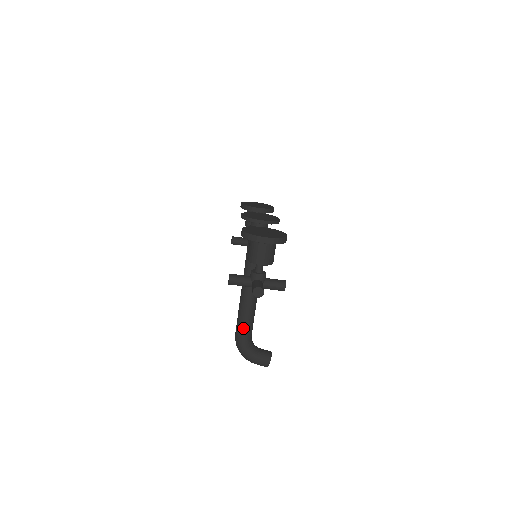
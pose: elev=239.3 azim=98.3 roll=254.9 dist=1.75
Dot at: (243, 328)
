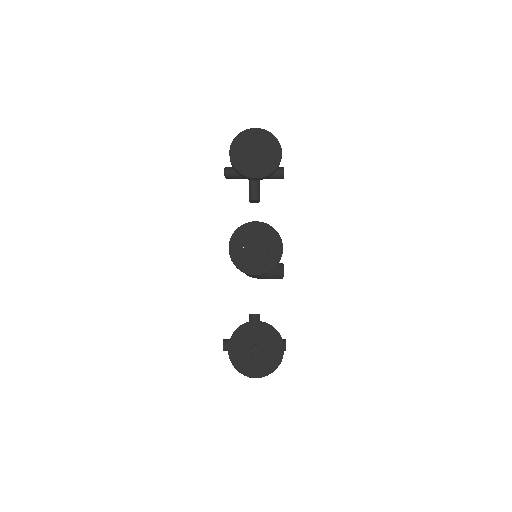
Dot at: occluded
